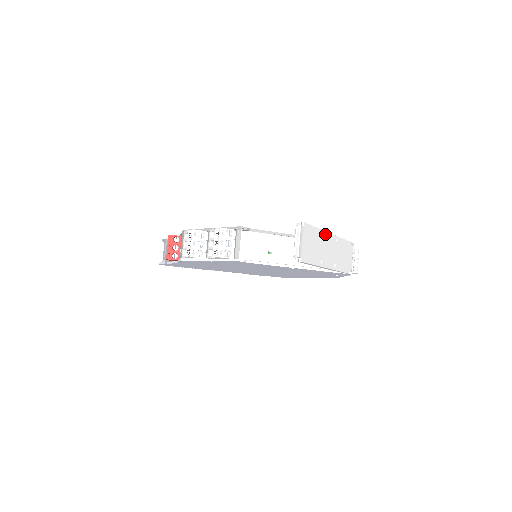
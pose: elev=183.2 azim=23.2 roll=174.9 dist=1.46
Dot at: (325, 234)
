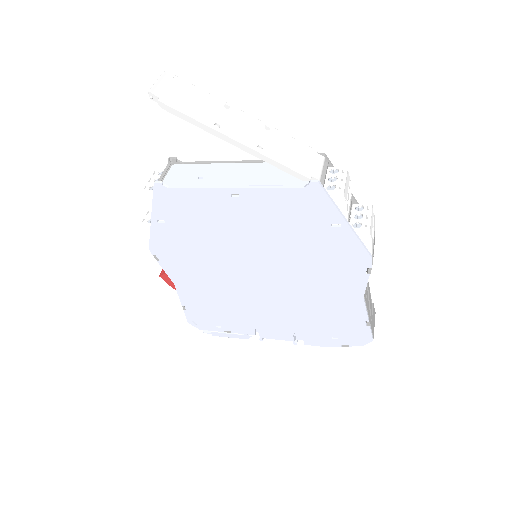
Dot at: (233, 109)
